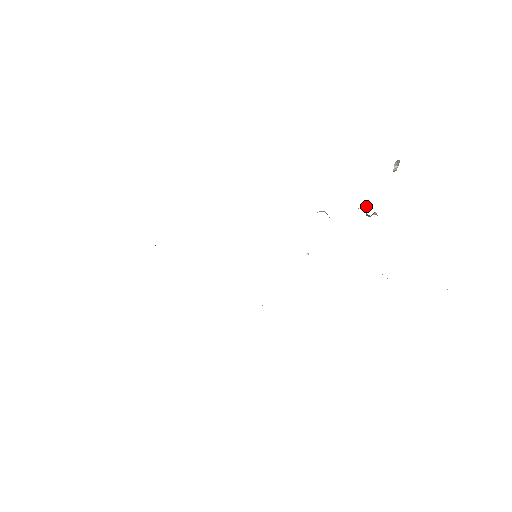
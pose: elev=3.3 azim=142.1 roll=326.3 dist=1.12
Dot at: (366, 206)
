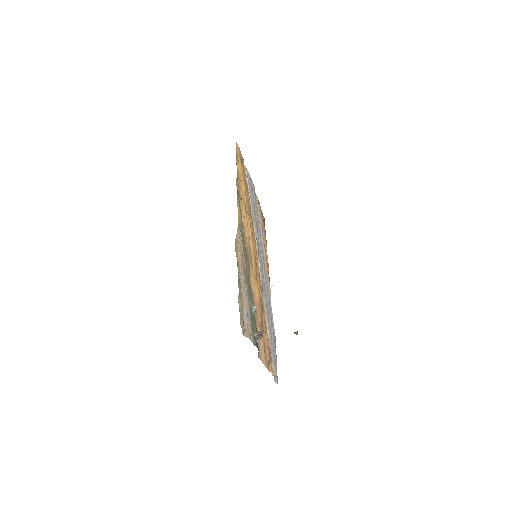
Dot at: occluded
